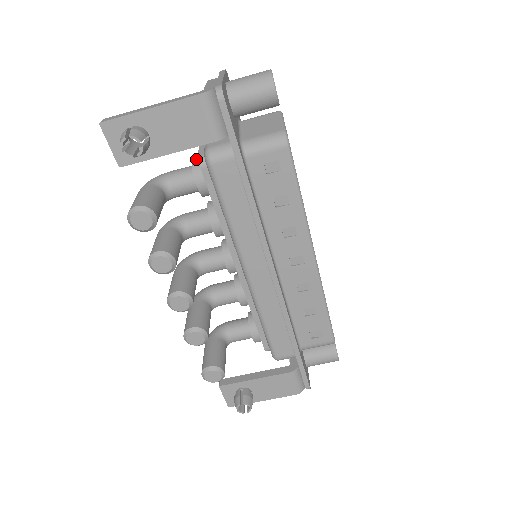
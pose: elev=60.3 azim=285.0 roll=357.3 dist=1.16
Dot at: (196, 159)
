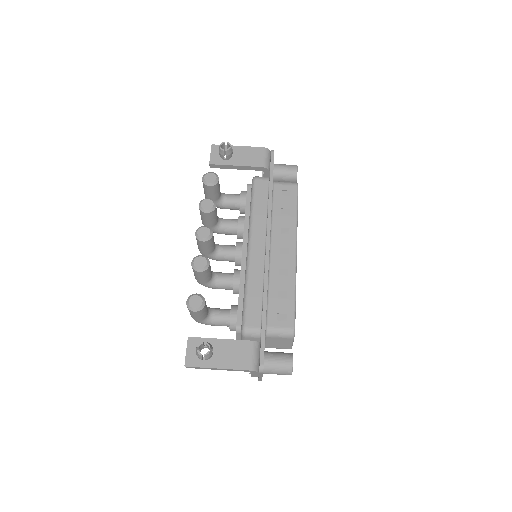
Dot at: occluded
